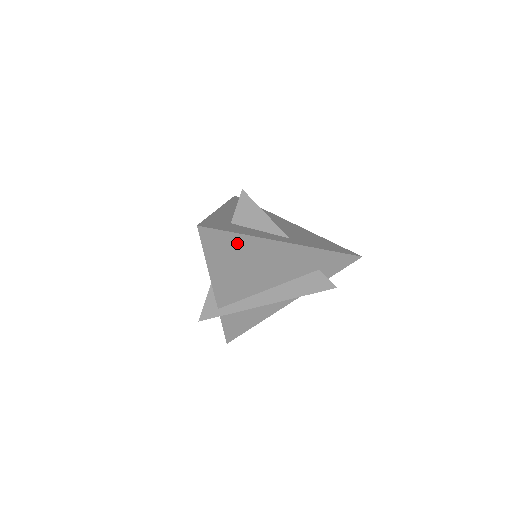
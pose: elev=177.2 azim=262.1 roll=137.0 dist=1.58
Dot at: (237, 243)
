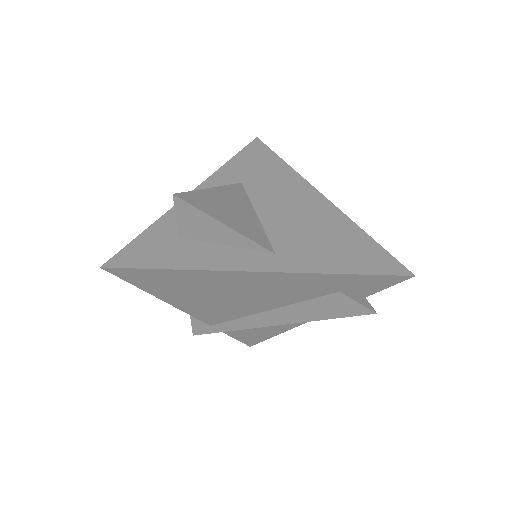
Dot at: (178, 277)
